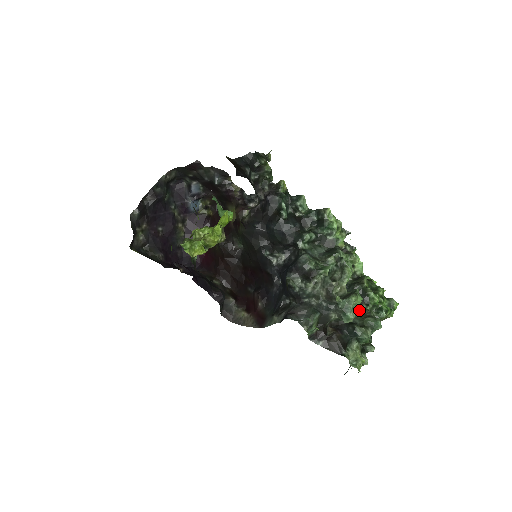
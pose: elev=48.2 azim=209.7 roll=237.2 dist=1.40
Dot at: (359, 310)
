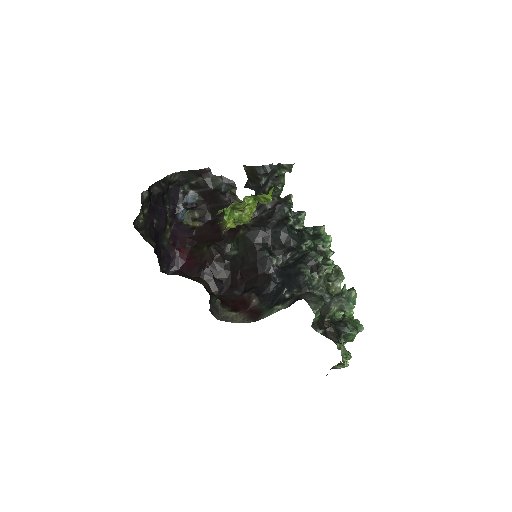
Dot at: occluded
